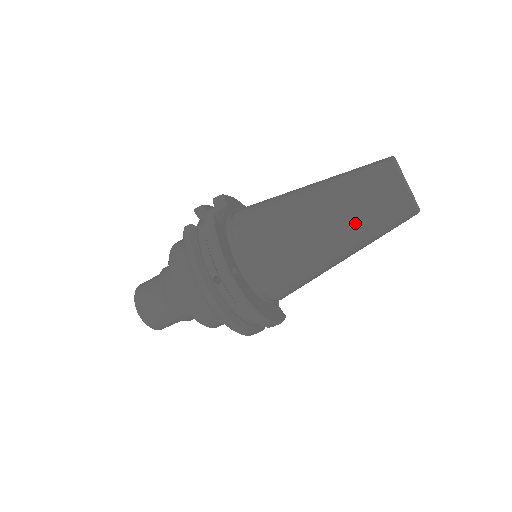
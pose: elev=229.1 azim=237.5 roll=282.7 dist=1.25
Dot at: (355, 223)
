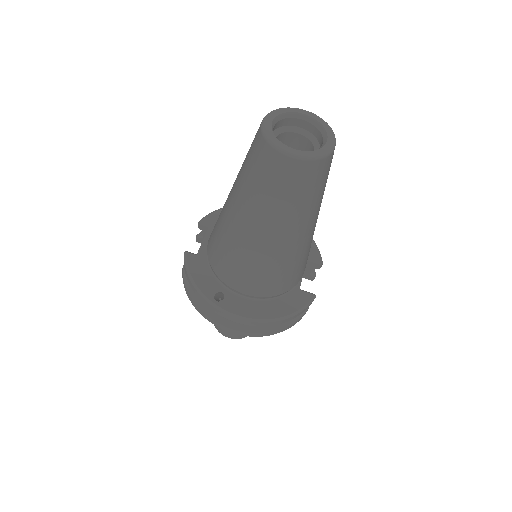
Dot at: (268, 210)
